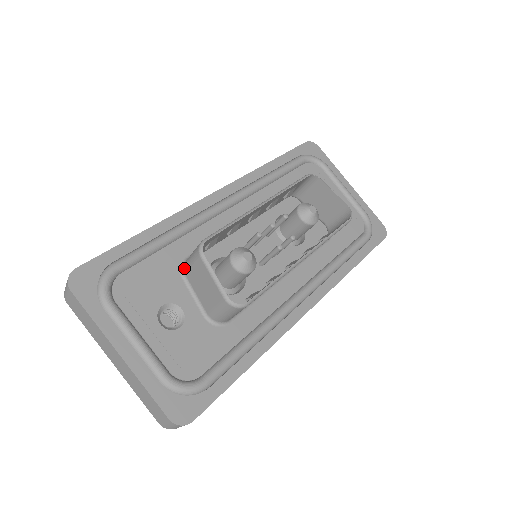
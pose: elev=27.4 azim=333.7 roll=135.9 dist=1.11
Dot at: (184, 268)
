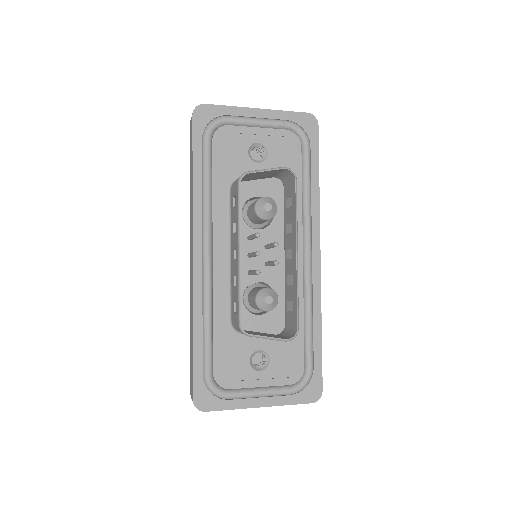
Dot at: (237, 331)
